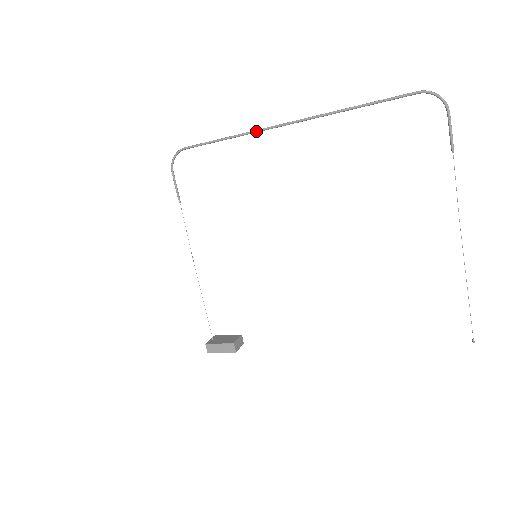
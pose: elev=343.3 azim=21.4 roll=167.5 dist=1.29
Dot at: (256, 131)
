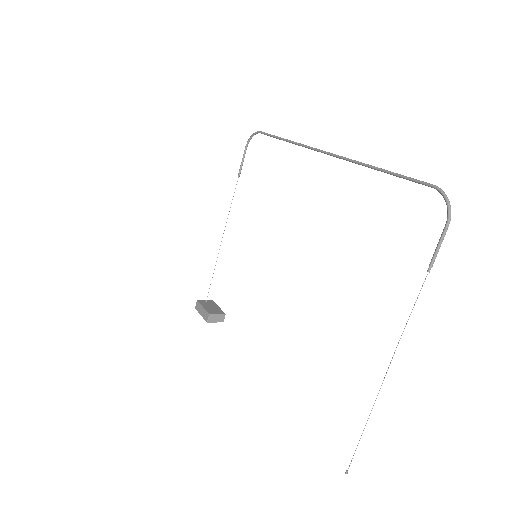
Dot at: (304, 146)
